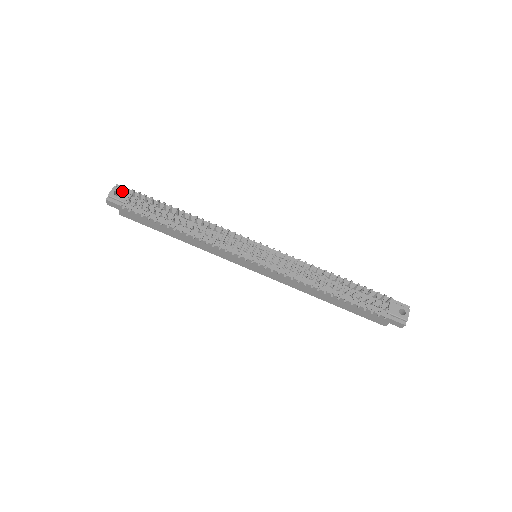
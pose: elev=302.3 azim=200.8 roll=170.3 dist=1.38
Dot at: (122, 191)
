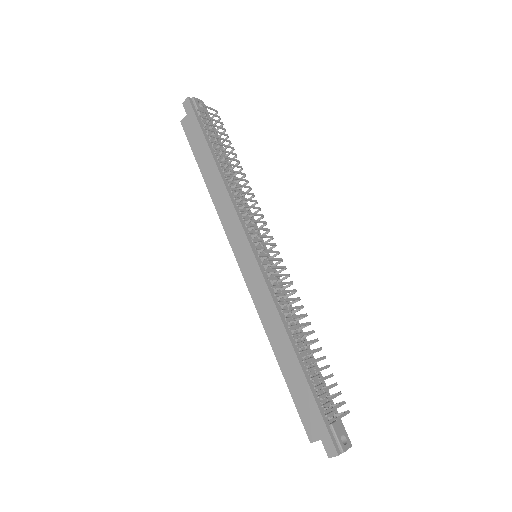
Dot at: (205, 108)
